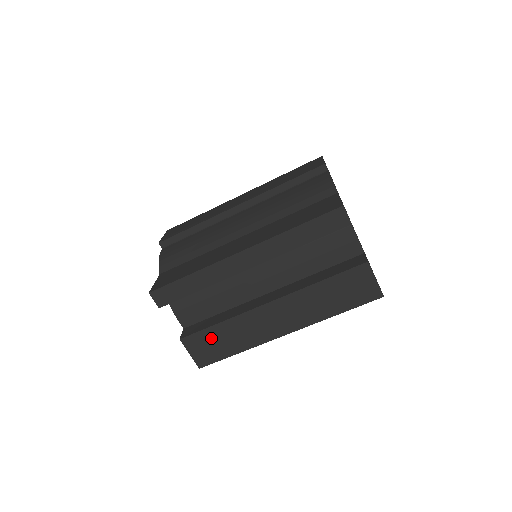
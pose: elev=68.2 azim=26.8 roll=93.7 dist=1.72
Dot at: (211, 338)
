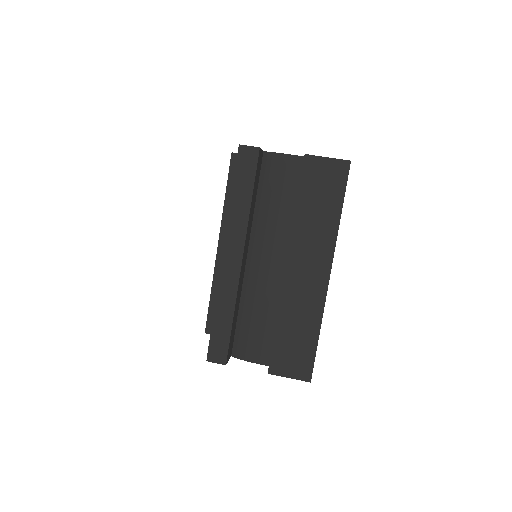
Dot at: (286, 345)
